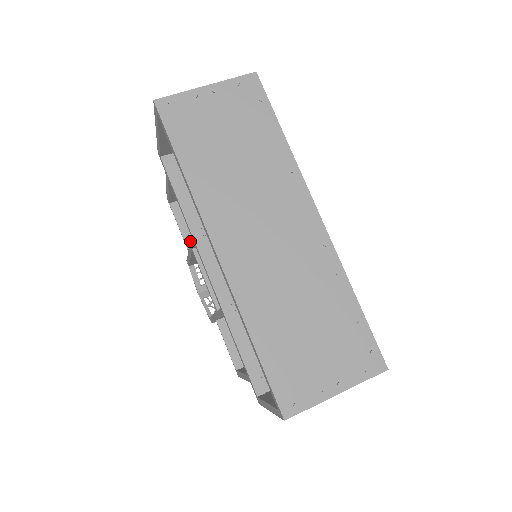
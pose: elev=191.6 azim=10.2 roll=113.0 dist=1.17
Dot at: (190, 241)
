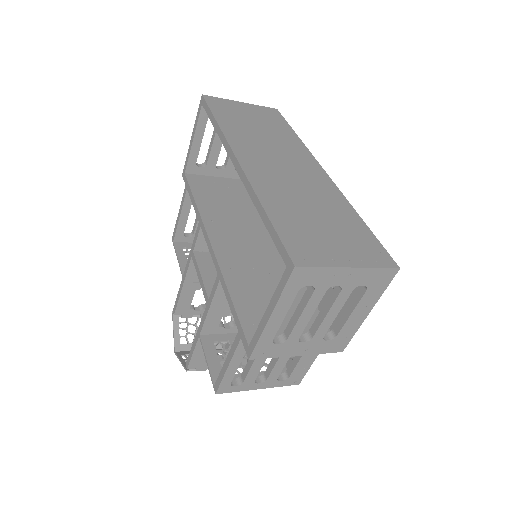
Dot at: (194, 239)
